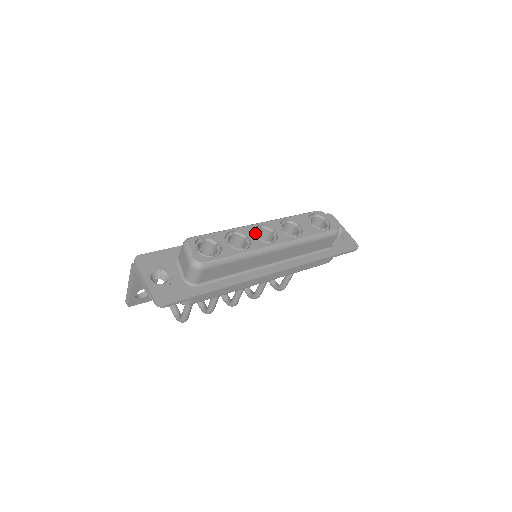
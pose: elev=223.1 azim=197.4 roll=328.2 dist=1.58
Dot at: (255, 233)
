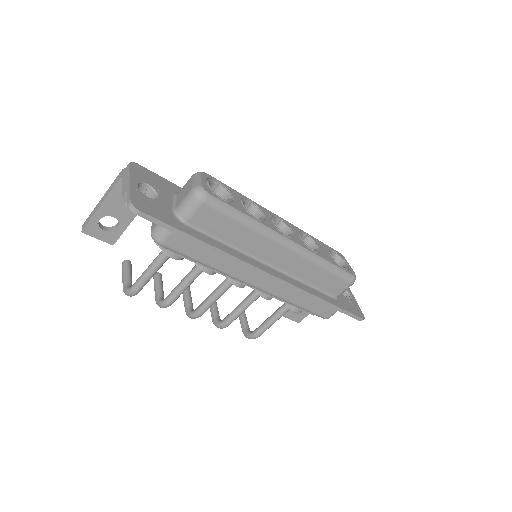
Dot at: (273, 218)
